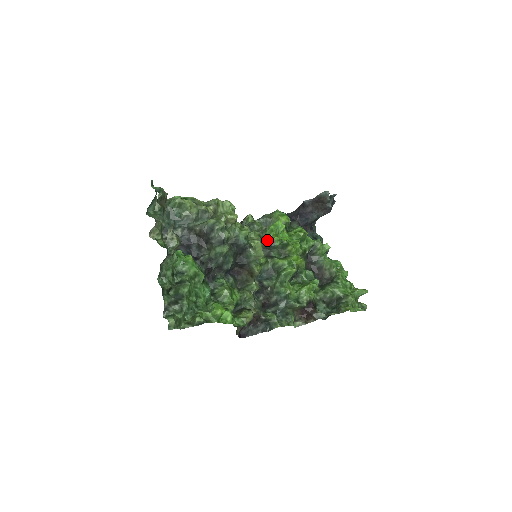
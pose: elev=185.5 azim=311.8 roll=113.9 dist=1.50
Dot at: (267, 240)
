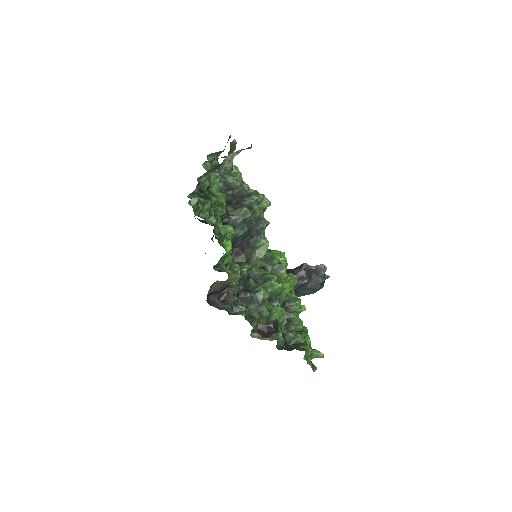
Dot at: (270, 254)
